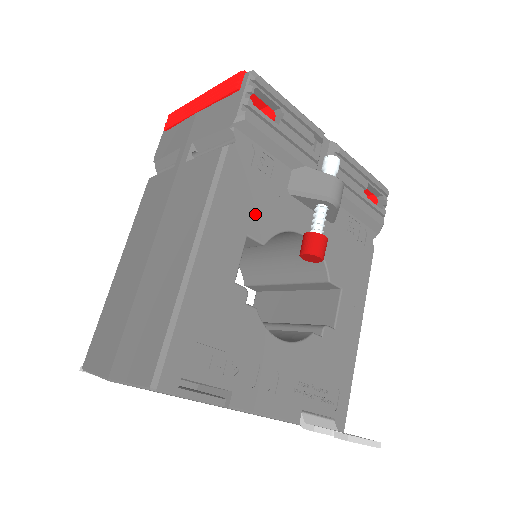
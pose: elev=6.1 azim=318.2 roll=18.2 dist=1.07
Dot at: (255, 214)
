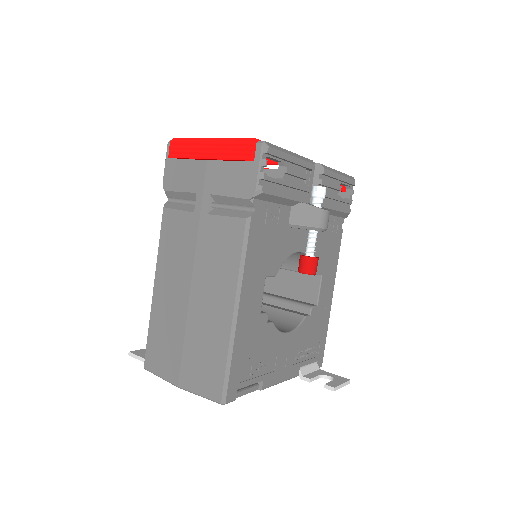
Dot at: (270, 258)
